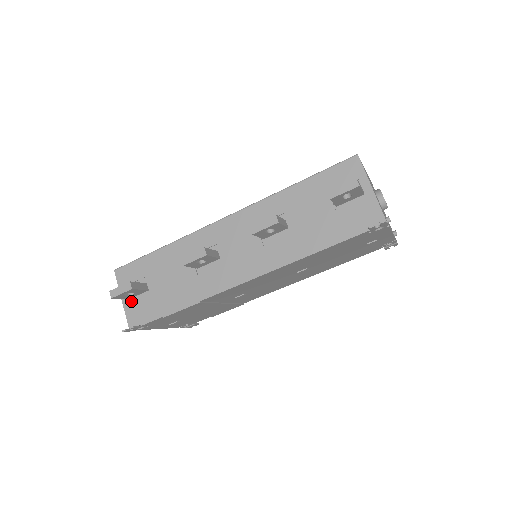
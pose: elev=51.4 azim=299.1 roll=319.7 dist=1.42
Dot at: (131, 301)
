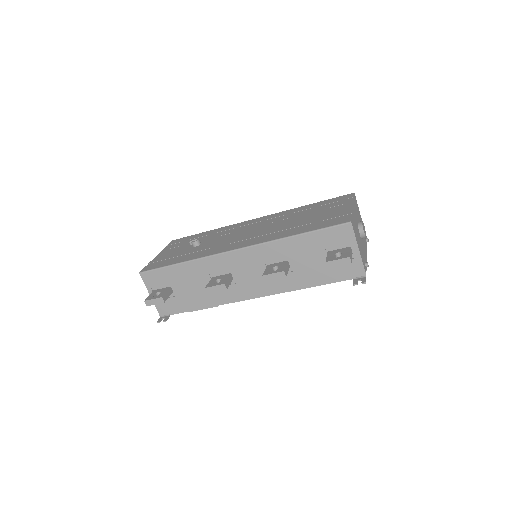
Dot at: occluded
